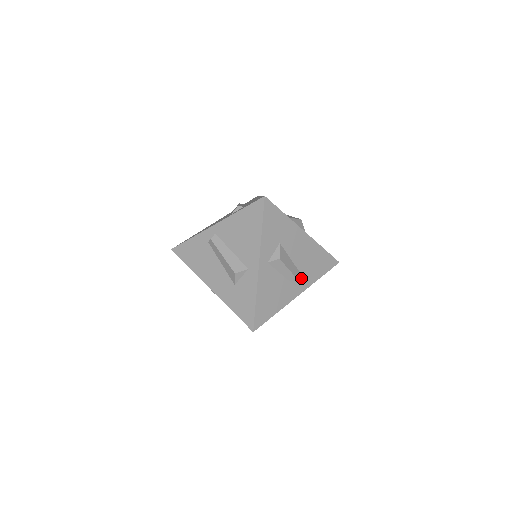
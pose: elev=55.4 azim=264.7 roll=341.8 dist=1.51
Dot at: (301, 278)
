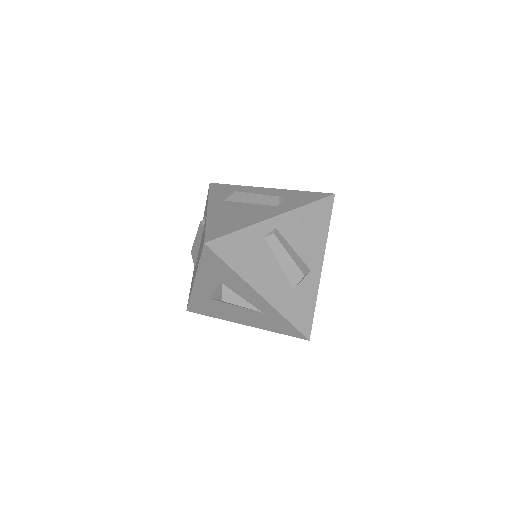
Dot at: occluded
